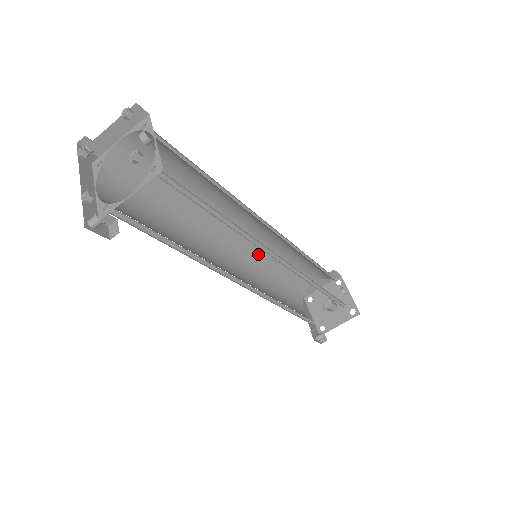
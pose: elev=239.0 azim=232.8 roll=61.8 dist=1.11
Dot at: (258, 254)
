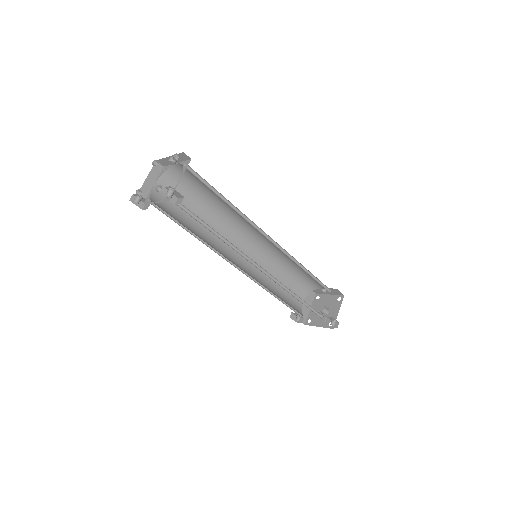
Dot at: (256, 274)
